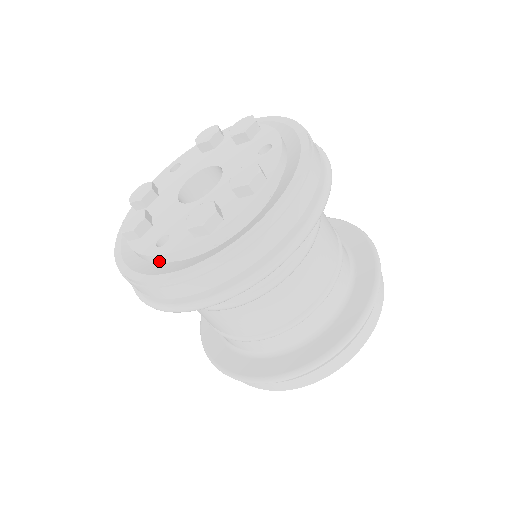
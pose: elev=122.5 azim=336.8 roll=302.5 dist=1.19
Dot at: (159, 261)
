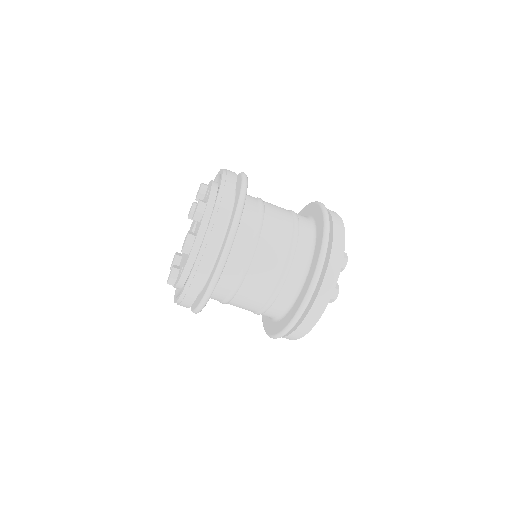
Dot at: (184, 281)
